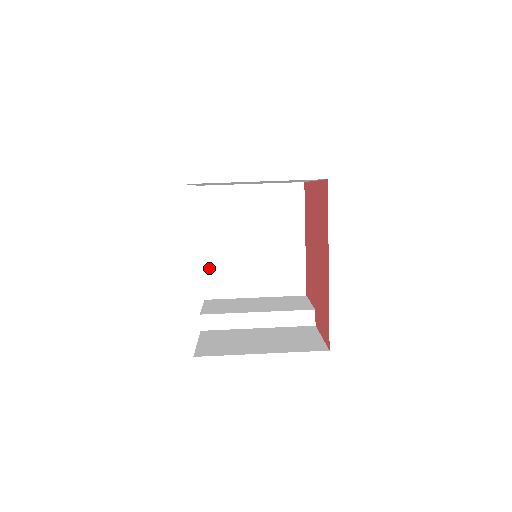
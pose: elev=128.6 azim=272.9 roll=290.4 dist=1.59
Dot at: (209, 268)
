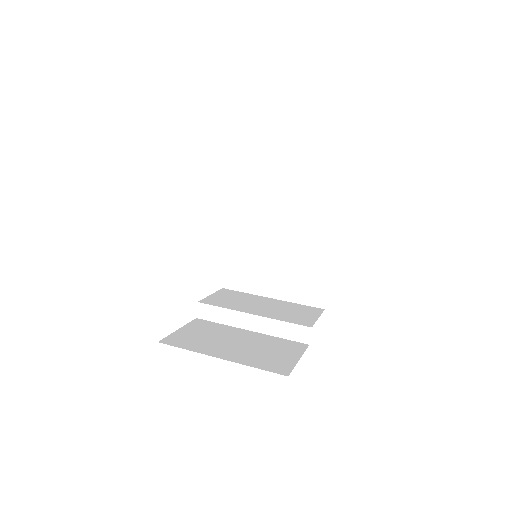
Dot at: (231, 257)
